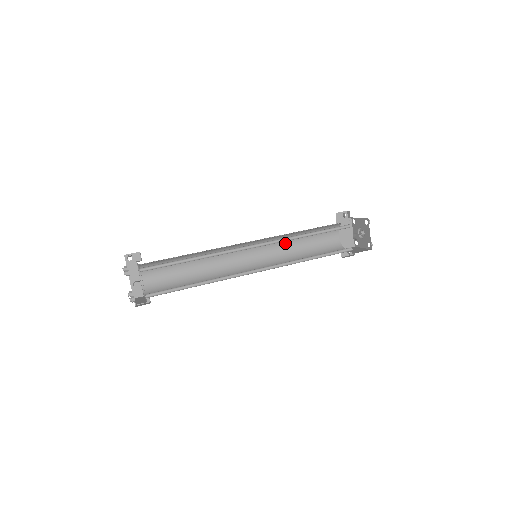
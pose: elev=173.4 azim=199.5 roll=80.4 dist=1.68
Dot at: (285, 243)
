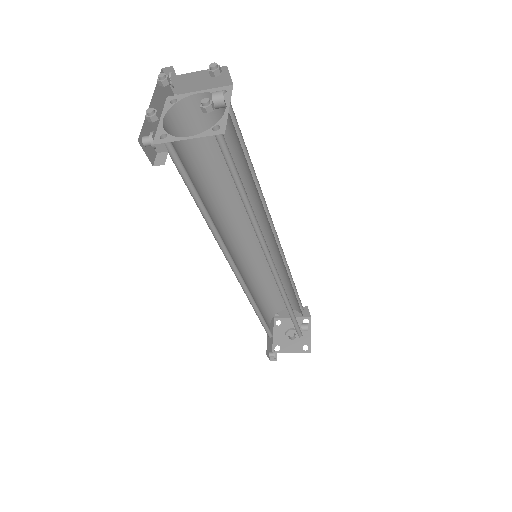
Dot at: (251, 282)
